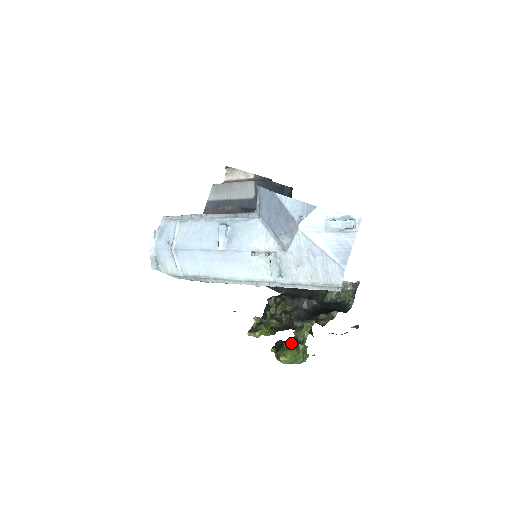
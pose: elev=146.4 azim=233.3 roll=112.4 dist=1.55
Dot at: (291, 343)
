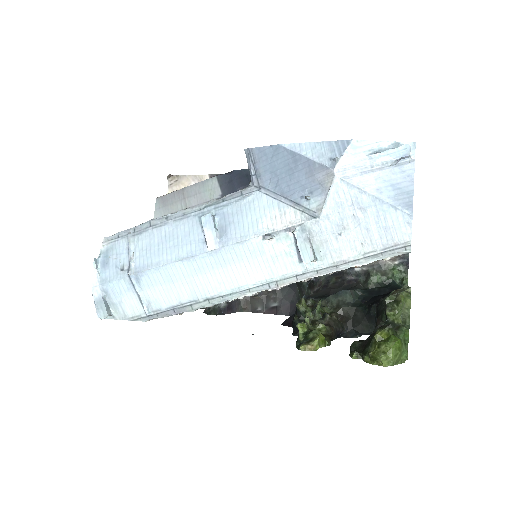
Dot at: (385, 332)
